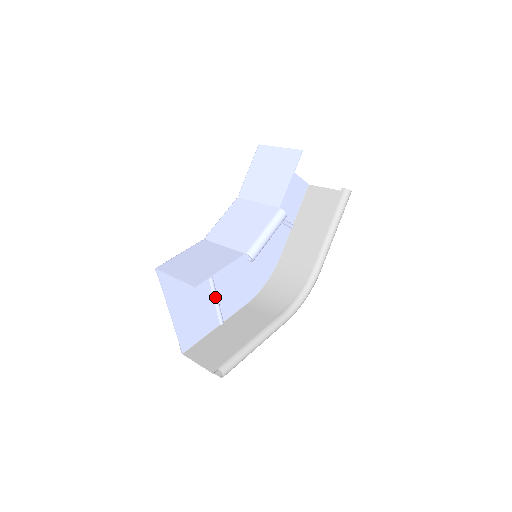
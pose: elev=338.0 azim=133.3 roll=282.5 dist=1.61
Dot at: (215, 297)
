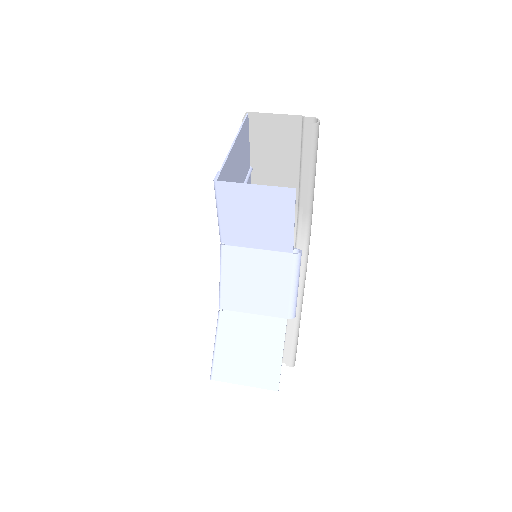
Dot at: occluded
